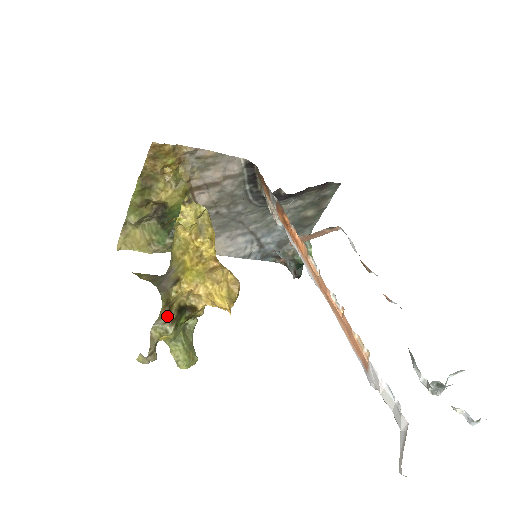
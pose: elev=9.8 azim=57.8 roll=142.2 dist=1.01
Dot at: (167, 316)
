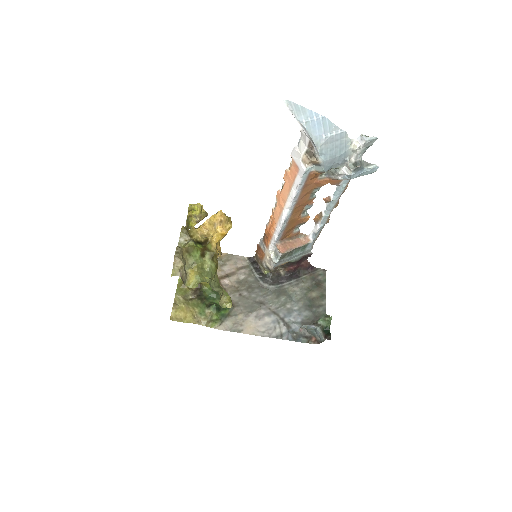
Dot at: (187, 235)
